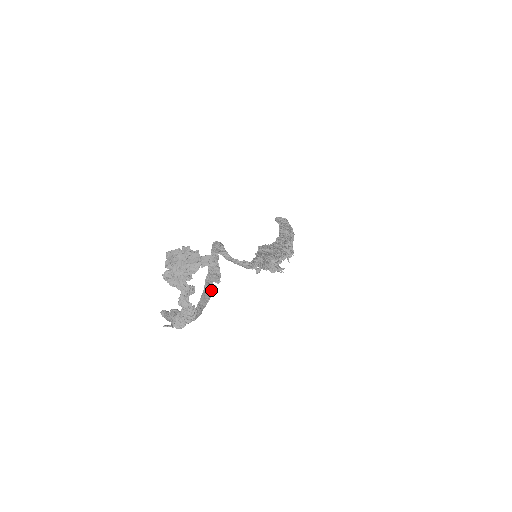
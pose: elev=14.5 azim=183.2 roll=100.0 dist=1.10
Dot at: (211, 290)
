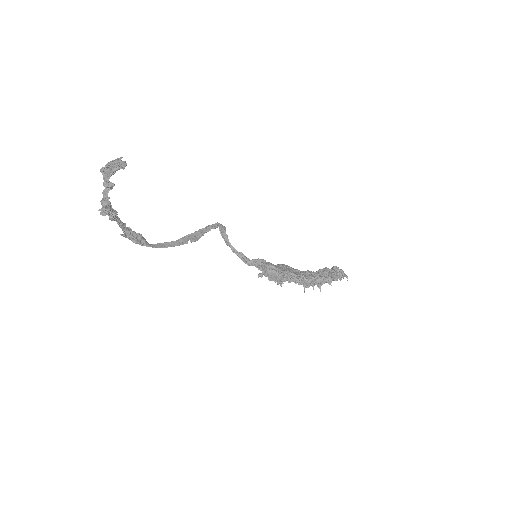
Dot at: (182, 243)
